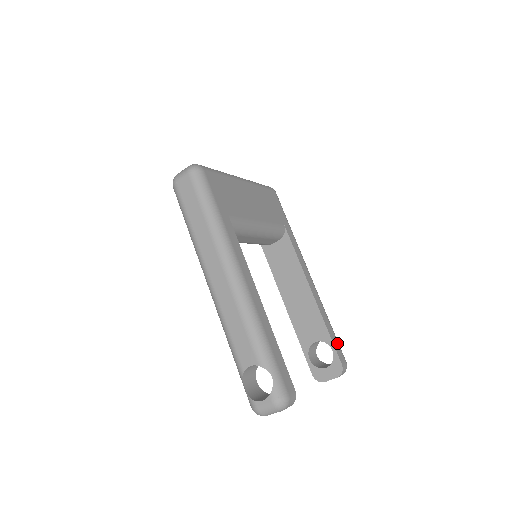
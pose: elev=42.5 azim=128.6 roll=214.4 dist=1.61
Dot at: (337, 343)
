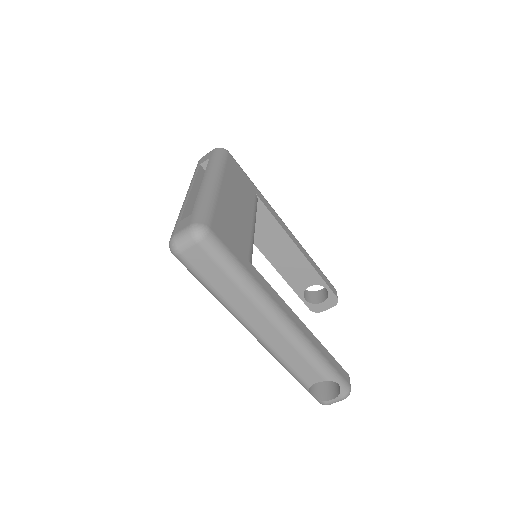
Dot at: (327, 279)
